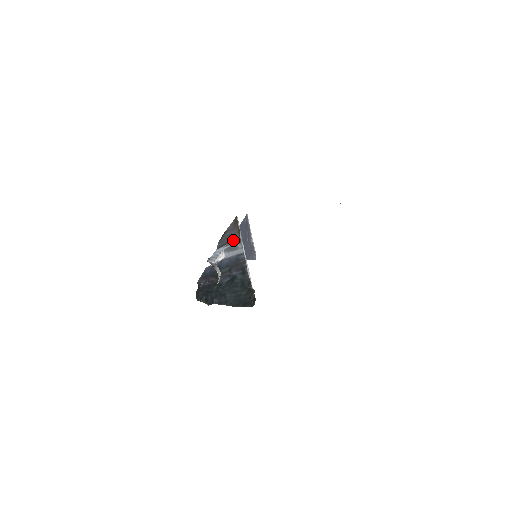
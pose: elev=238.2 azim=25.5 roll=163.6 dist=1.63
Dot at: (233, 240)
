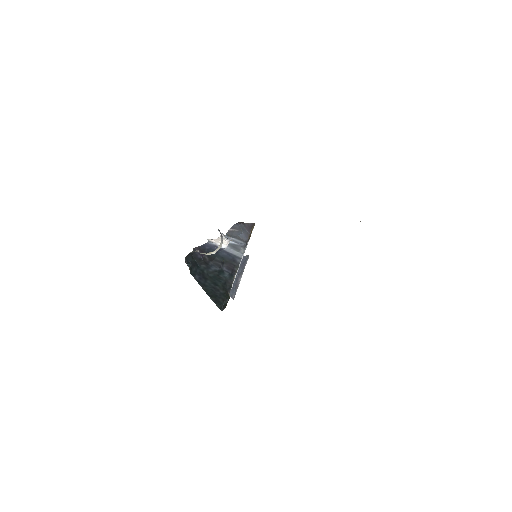
Dot at: (242, 238)
